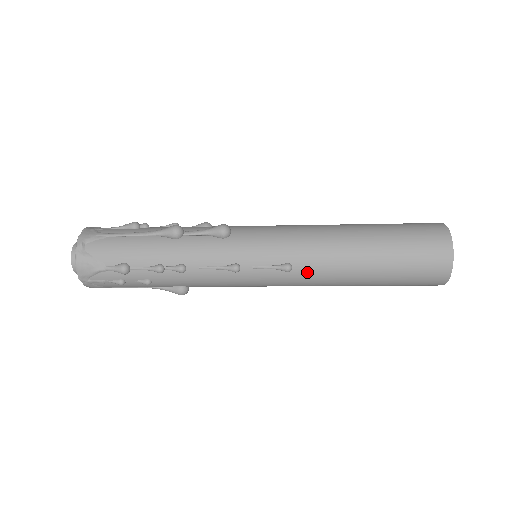
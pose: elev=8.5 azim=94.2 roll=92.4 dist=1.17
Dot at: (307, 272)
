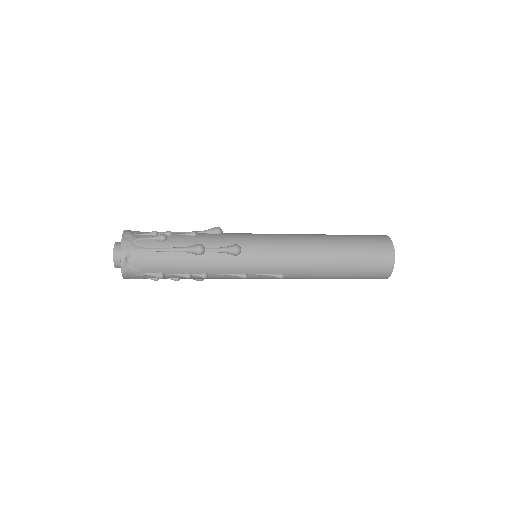
Dot at: (294, 277)
